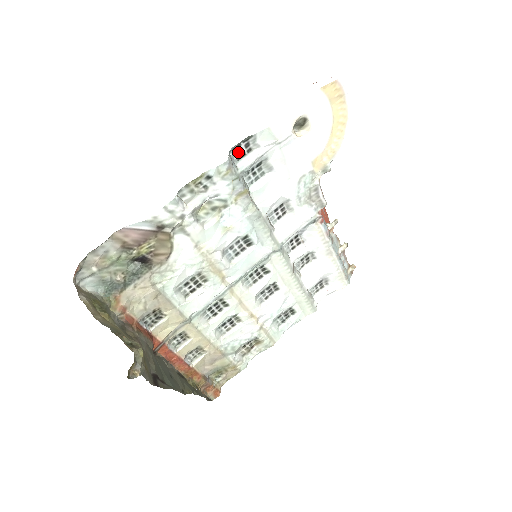
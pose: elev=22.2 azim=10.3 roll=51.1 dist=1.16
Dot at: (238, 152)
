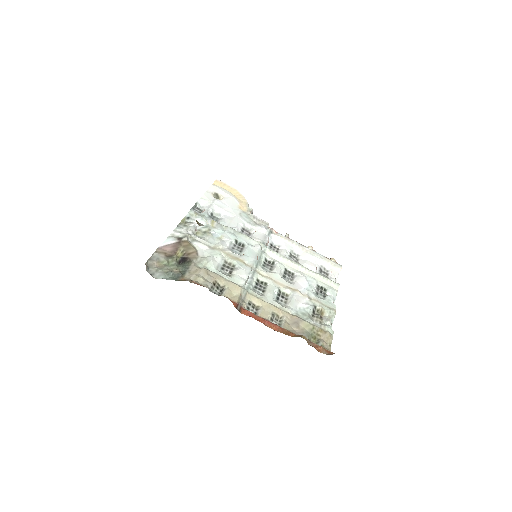
Dot at: occluded
